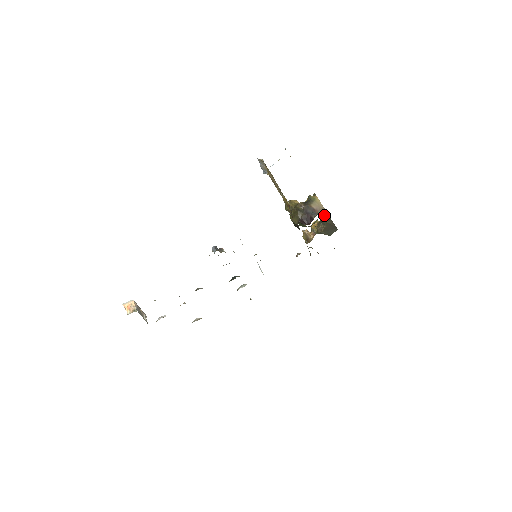
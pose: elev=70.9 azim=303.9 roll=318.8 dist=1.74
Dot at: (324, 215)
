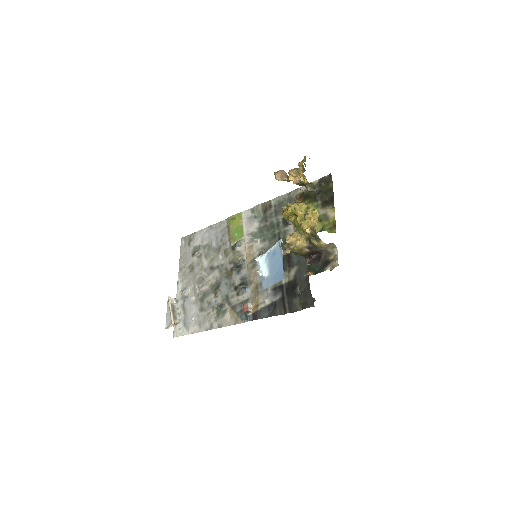
Dot at: (310, 189)
